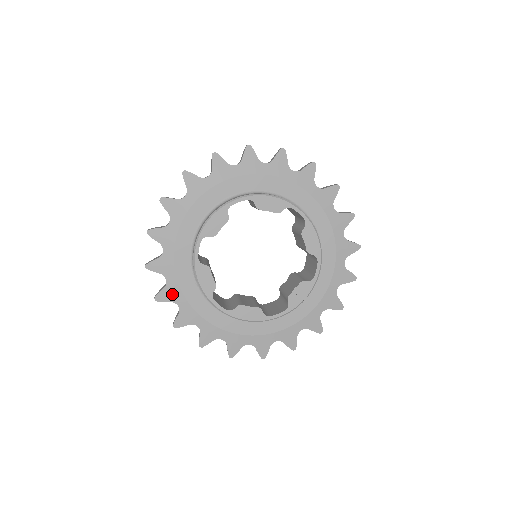
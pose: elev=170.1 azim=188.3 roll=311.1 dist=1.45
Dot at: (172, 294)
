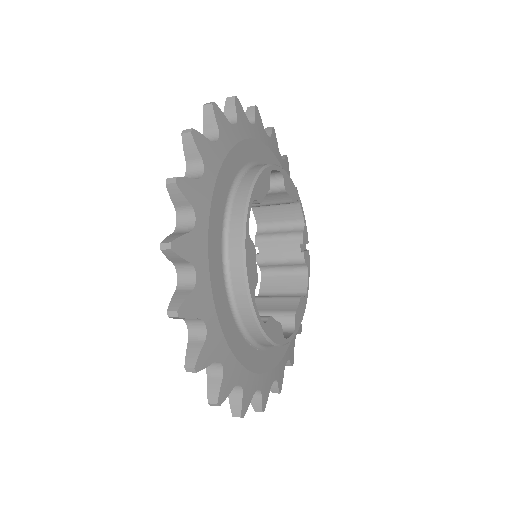
Dot at: (250, 389)
